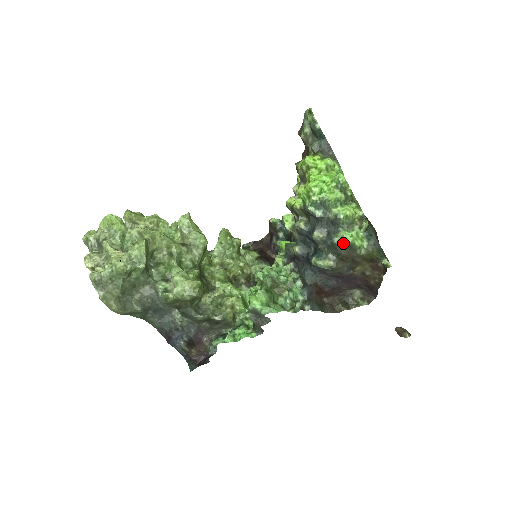
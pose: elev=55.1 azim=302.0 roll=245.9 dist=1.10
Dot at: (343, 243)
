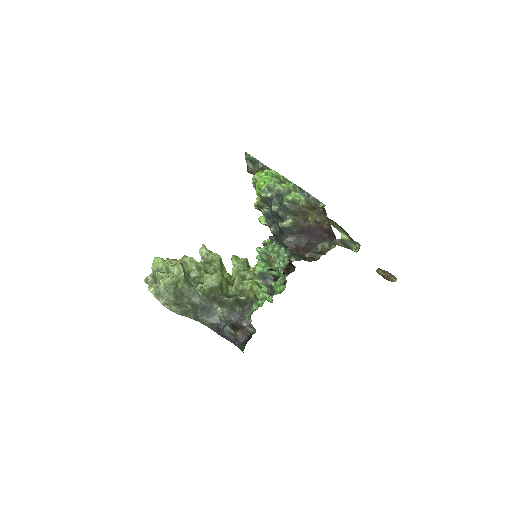
Dot at: (288, 202)
